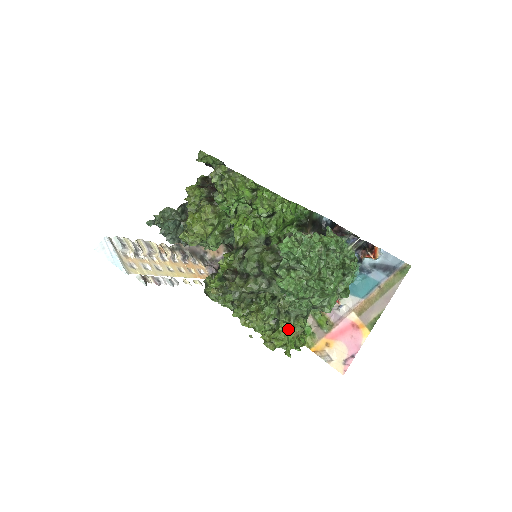
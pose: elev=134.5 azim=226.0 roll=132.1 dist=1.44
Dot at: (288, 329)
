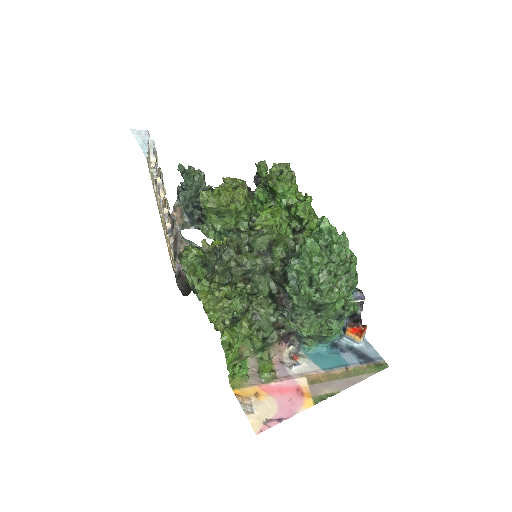
Dot at: (246, 330)
